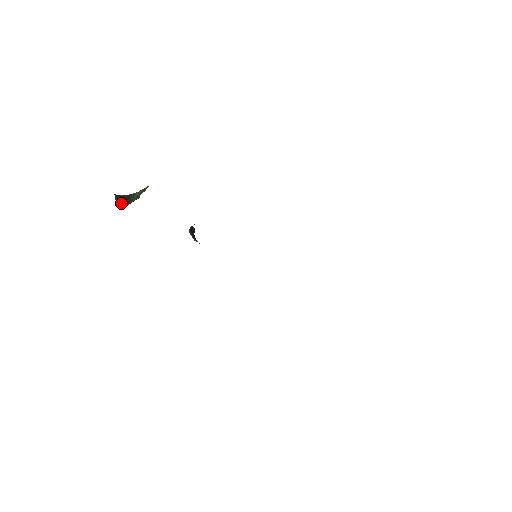
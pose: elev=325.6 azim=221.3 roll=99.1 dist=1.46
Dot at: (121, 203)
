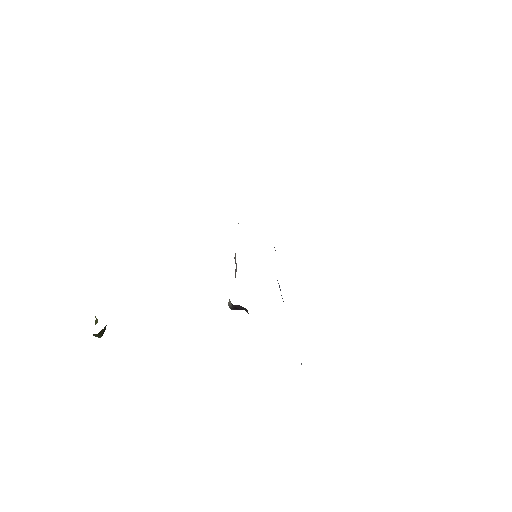
Dot at: (103, 333)
